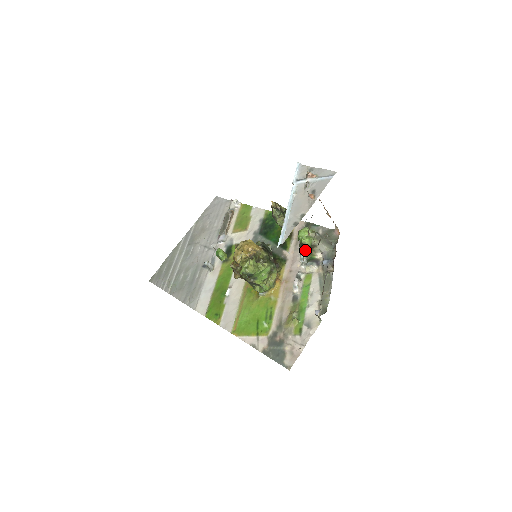
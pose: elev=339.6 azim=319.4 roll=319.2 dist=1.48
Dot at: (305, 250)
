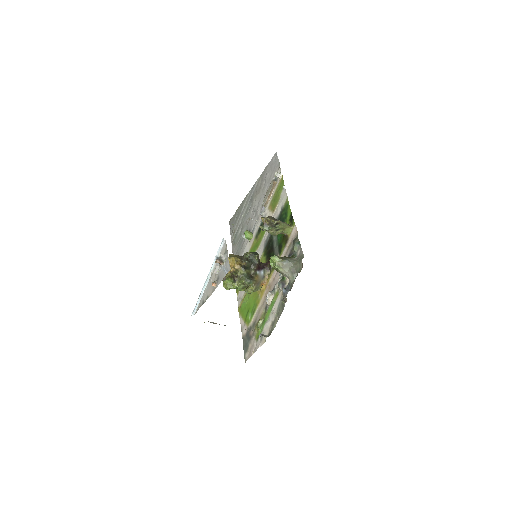
Dot at: occluded
